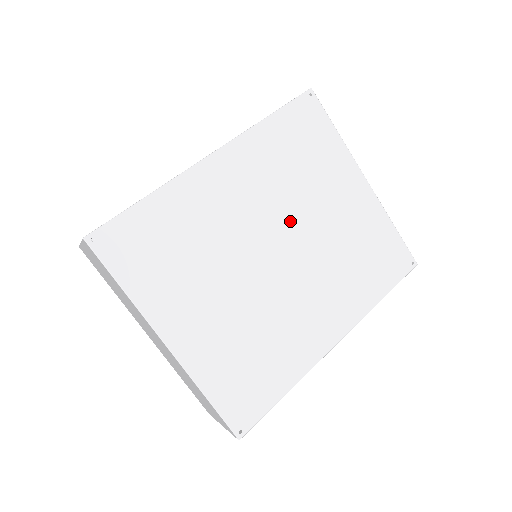
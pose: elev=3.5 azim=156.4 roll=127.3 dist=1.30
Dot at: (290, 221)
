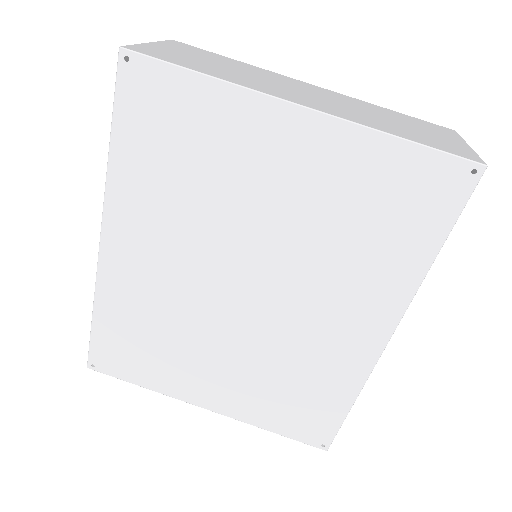
Dot at: (231, 247)
